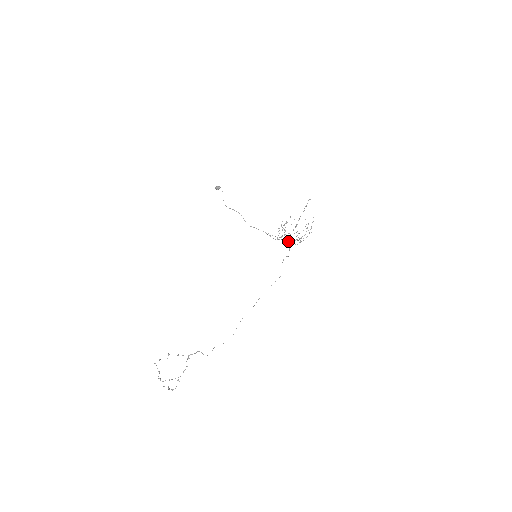
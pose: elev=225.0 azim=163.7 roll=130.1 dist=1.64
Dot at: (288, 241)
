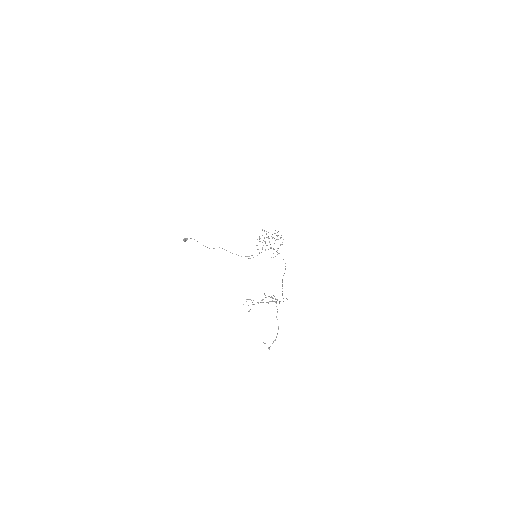
Dot at: (271, 248)
